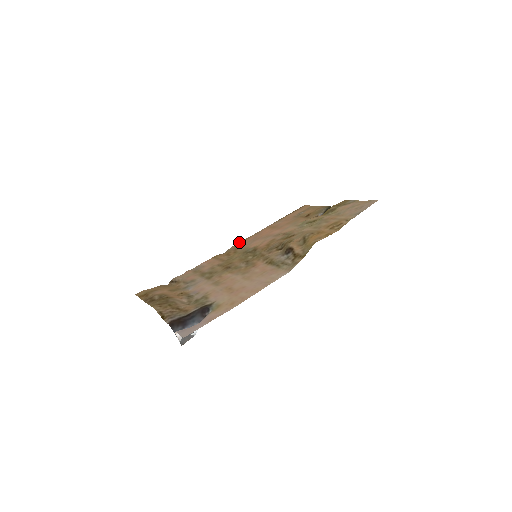
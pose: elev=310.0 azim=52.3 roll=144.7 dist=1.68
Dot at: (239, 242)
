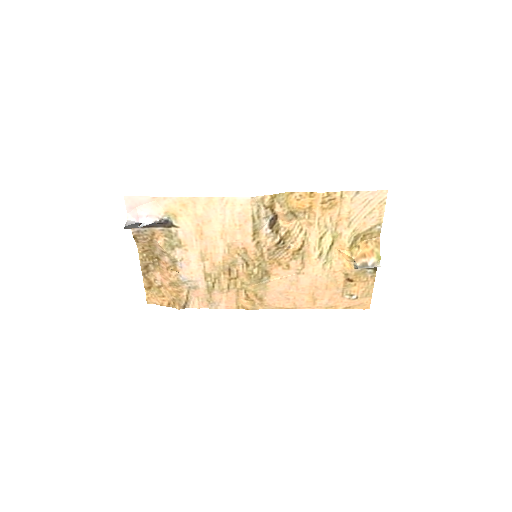
Dot at: occluded
